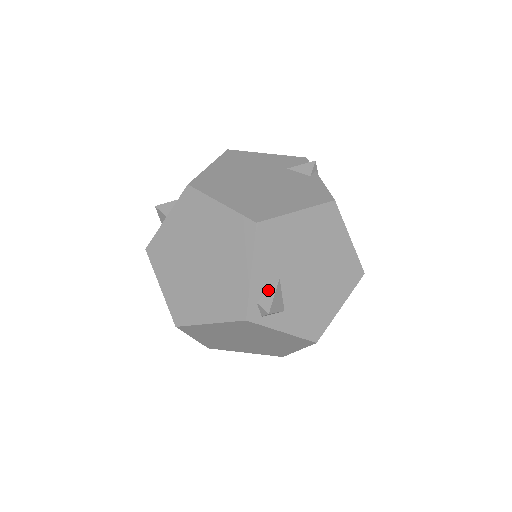
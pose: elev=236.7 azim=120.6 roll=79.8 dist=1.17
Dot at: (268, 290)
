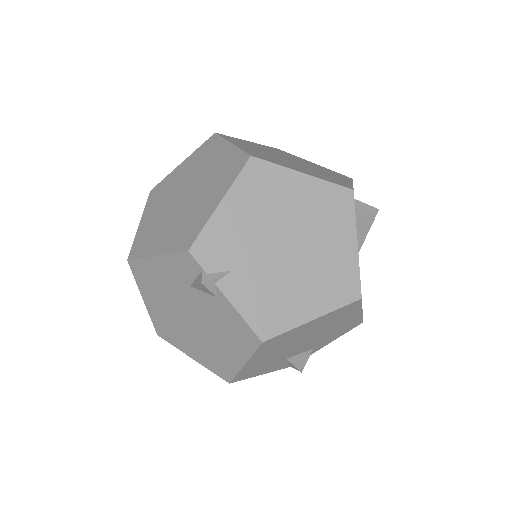
Dot at: (286, 362)
